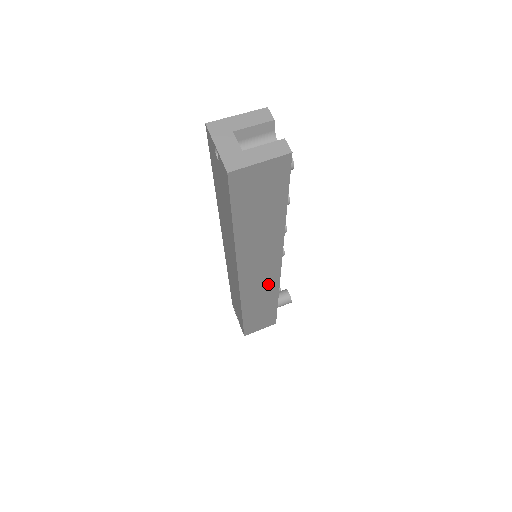
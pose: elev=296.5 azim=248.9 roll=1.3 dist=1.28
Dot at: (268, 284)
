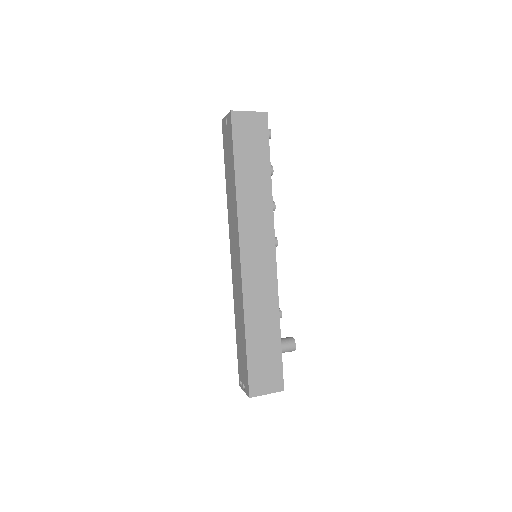
Dot at: (267, 280)
